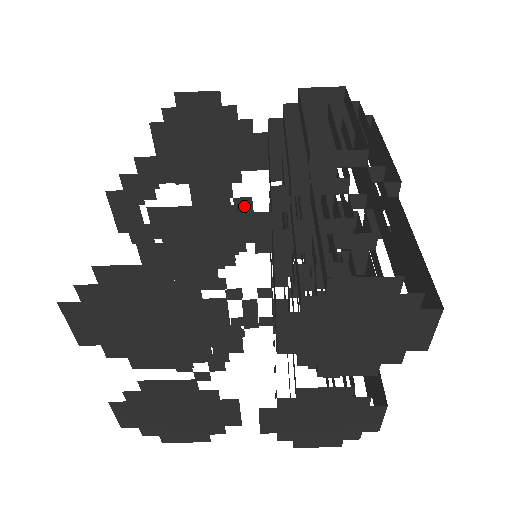
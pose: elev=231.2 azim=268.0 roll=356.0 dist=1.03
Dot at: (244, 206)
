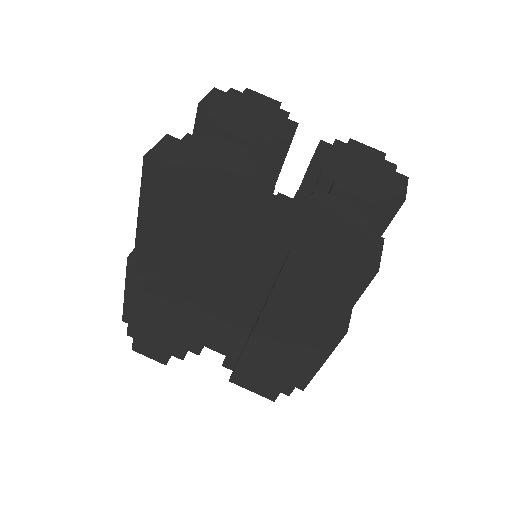
Dot at: occluded
